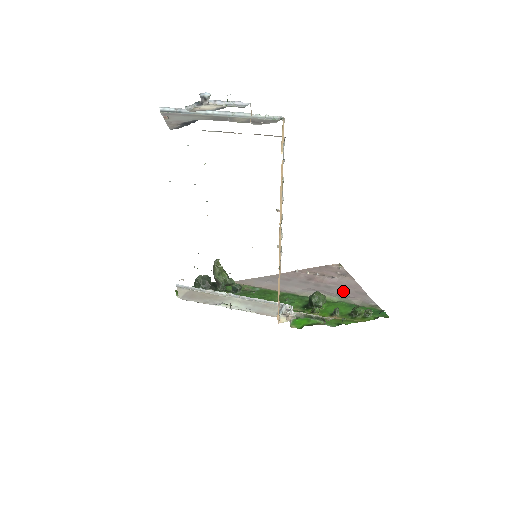
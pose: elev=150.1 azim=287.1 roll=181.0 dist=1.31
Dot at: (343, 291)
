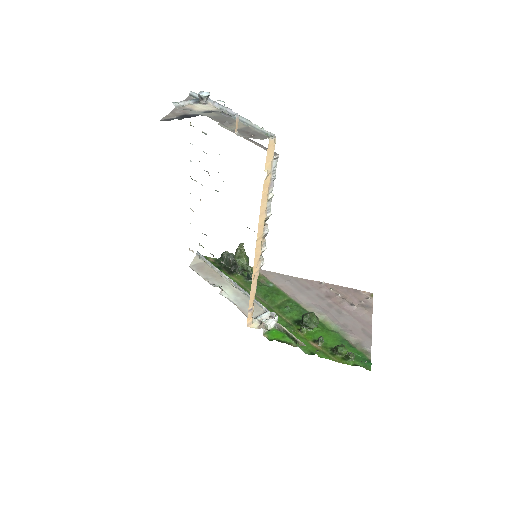
Dot at: (350, 323)
